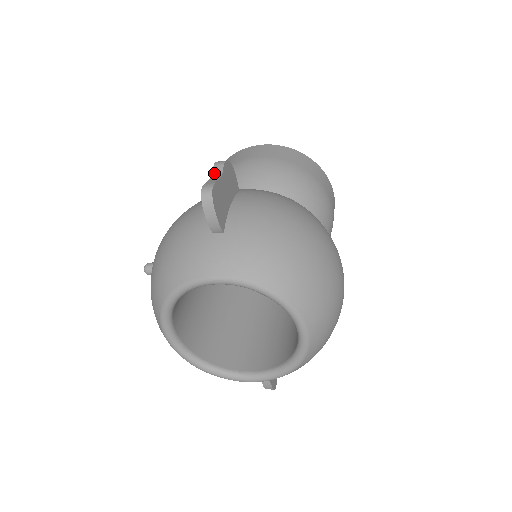
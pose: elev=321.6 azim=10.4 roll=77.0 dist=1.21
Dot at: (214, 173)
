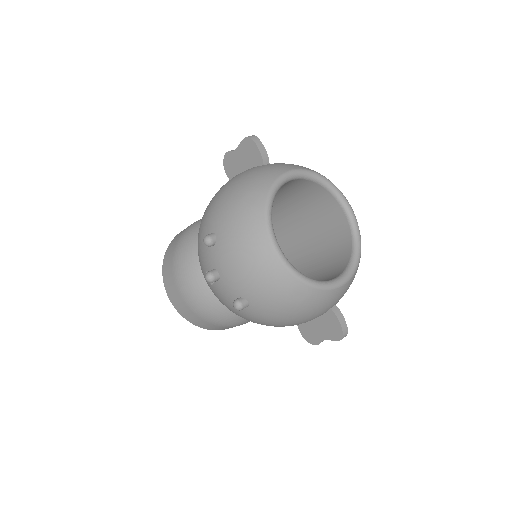
Dot at: (234, 150)
